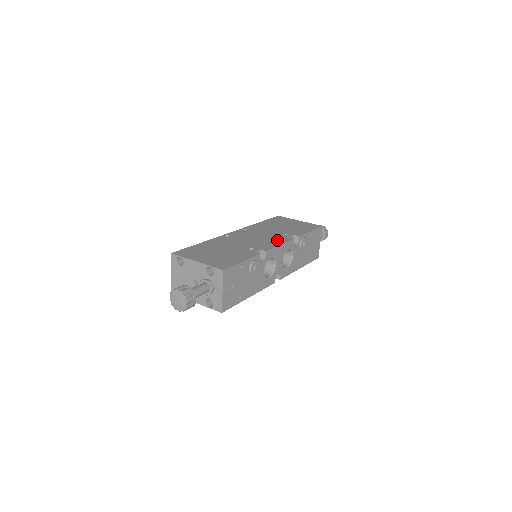
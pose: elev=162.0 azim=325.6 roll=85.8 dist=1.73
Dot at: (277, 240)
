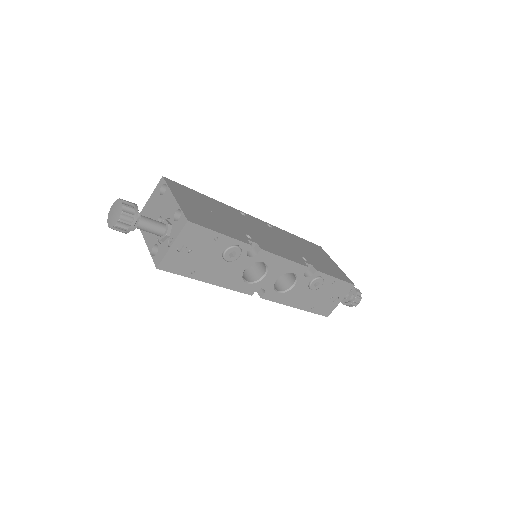
Dot at: (288, 254)
